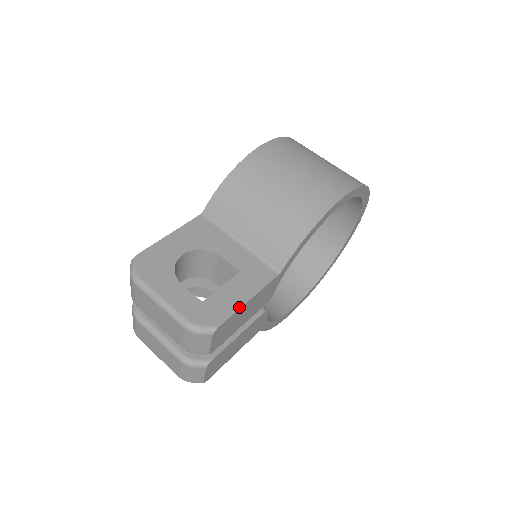
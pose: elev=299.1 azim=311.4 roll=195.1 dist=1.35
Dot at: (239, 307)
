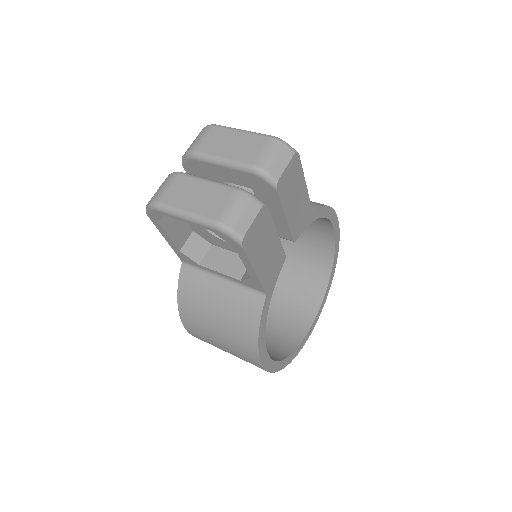
Dot at: (302, 174)
